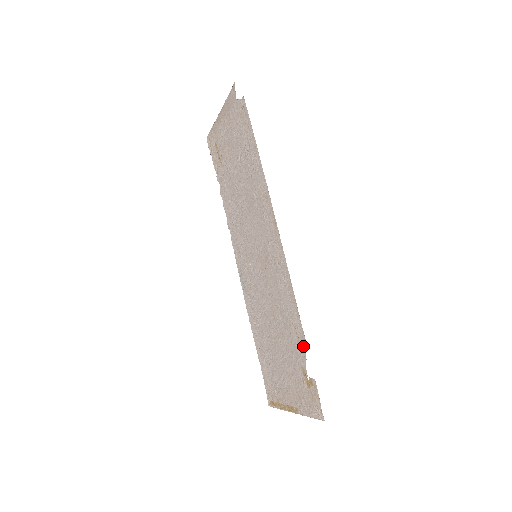
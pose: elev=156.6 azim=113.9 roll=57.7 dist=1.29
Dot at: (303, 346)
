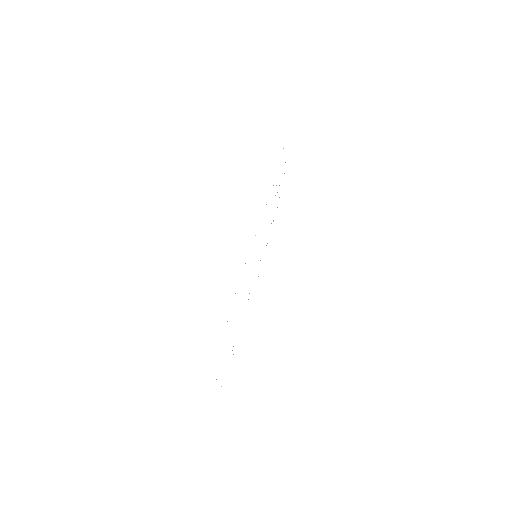
Dot at: occluded
